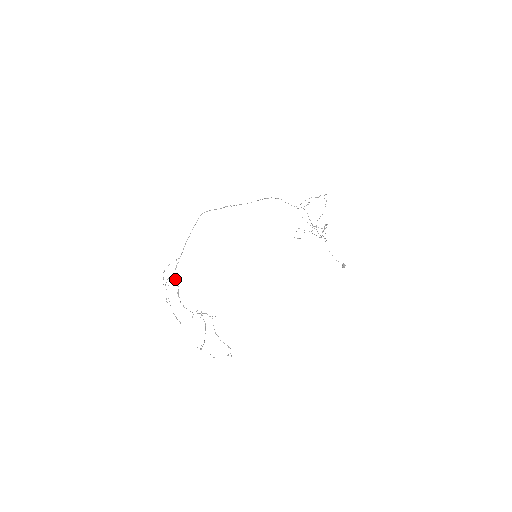
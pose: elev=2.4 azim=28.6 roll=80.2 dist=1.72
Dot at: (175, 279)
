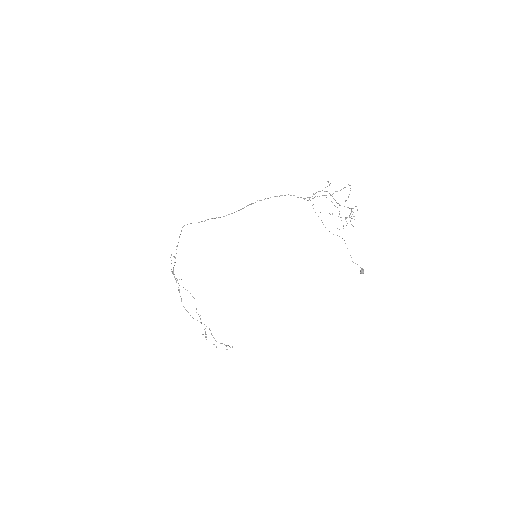
Dot at: (174, 277)
